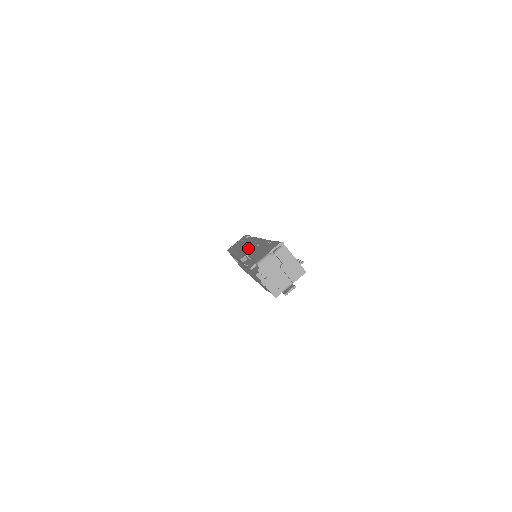
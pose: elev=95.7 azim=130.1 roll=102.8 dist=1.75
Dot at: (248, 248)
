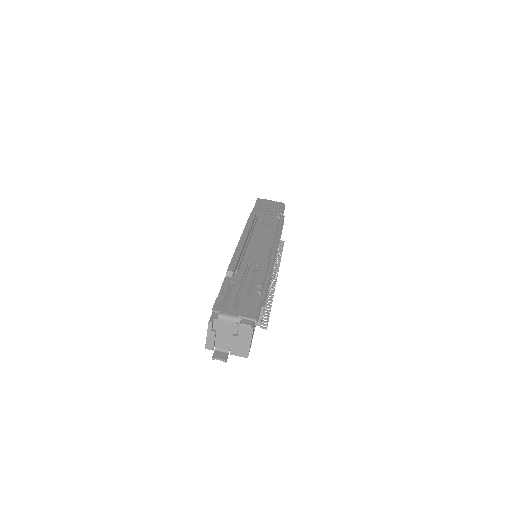
Dot at: (254, 250)
